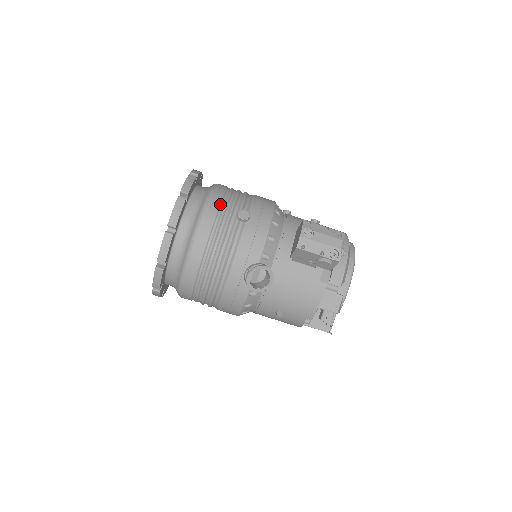
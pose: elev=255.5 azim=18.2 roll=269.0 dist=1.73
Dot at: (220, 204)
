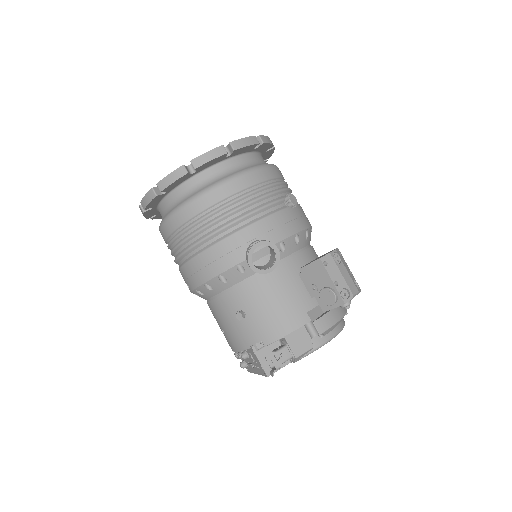
Dot at: (278, 177)
